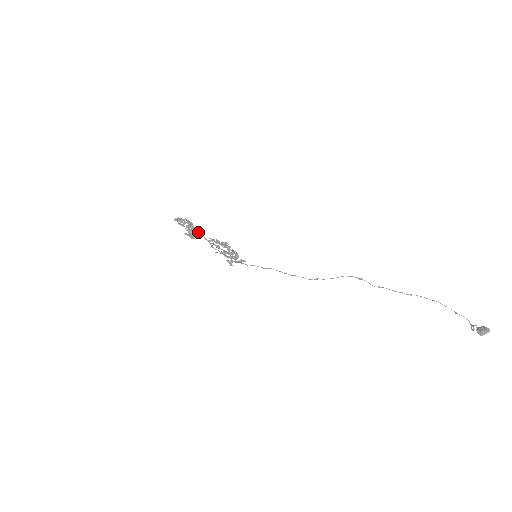
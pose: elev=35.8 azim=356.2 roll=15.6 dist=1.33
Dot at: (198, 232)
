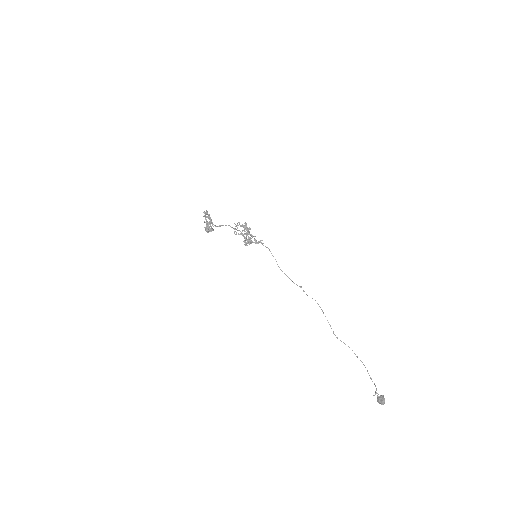
Dot at: (218, 226)
